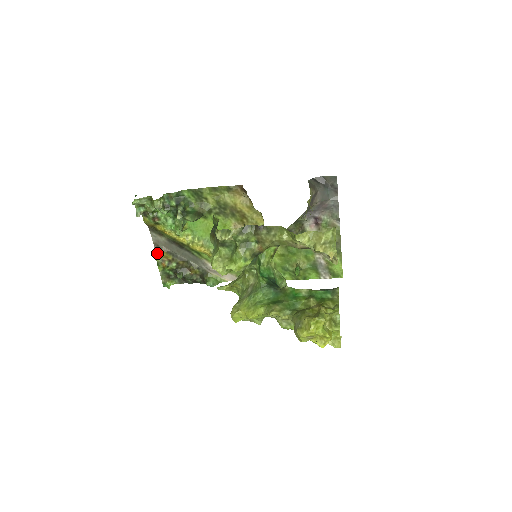
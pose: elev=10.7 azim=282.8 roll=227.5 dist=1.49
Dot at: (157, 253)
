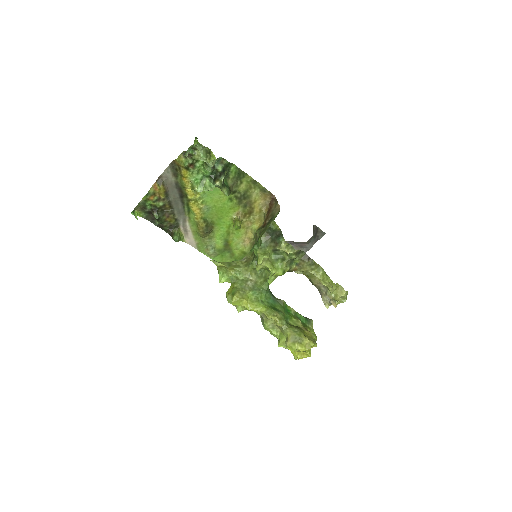
Dot at: (155, 185)
